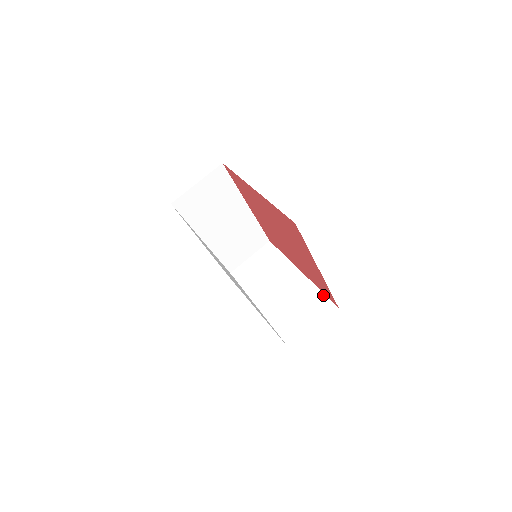
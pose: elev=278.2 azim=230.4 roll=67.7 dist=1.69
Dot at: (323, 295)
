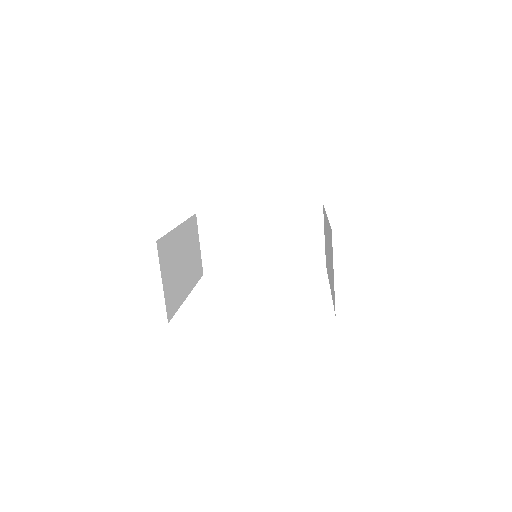
Dot at: (300, 207)
